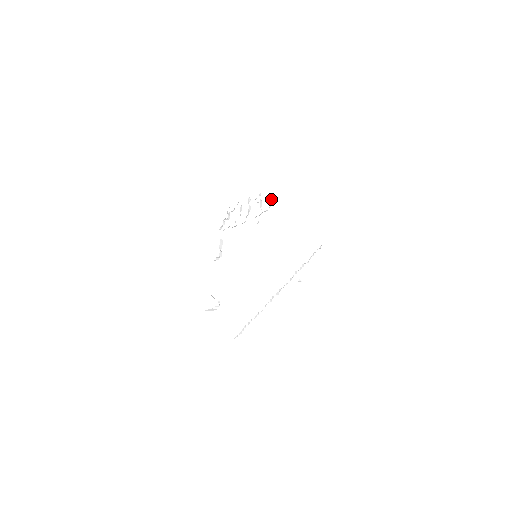
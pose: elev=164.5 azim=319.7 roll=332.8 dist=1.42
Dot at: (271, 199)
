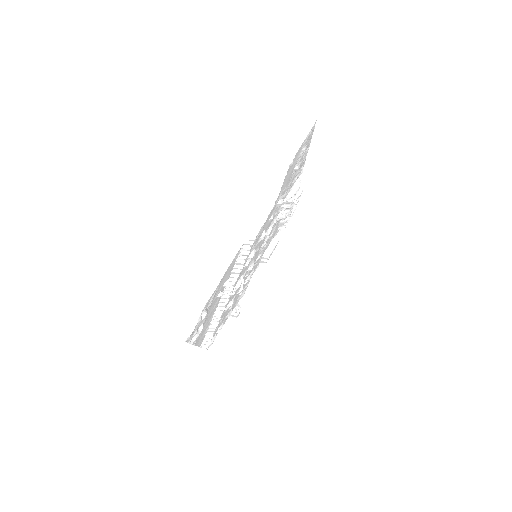
Dot at: (296, 187)
